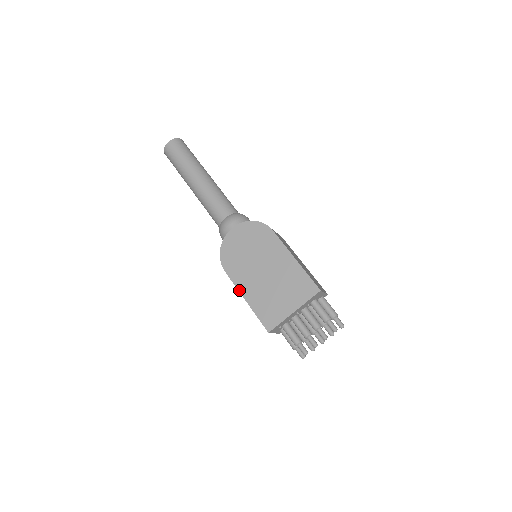
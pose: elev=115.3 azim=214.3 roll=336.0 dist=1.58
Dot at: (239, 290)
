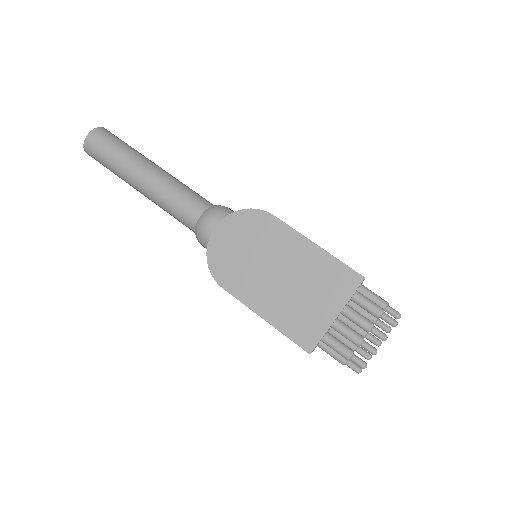
Dot at: (251, 308)
